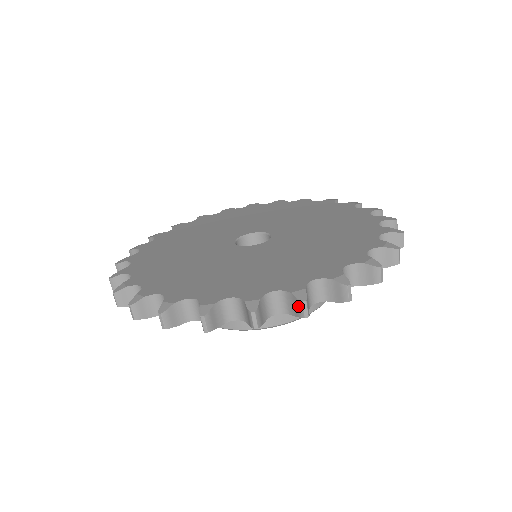
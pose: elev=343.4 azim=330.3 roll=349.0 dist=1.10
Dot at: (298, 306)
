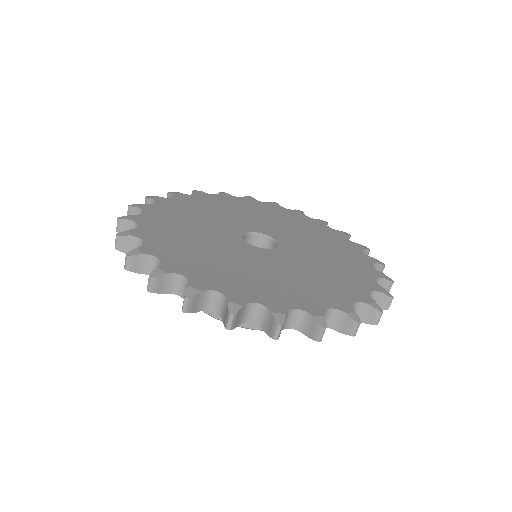
Dot at: (150, 278)
